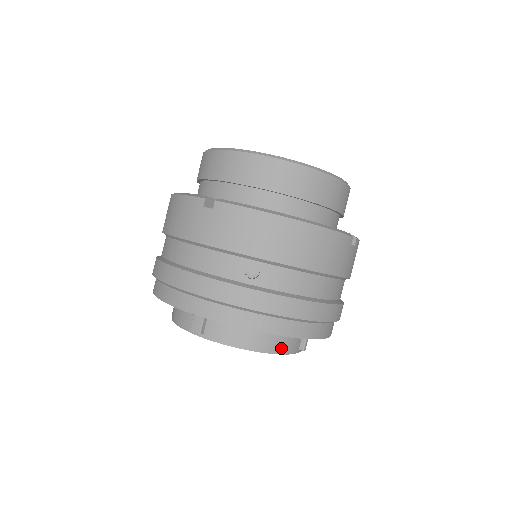
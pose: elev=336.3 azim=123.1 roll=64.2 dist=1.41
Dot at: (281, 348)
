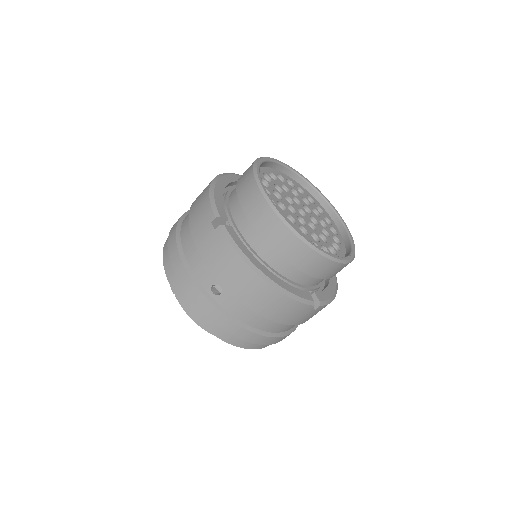
Dot at: occluded
